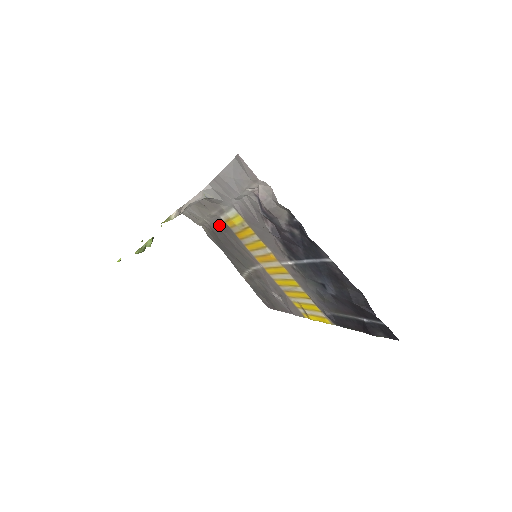
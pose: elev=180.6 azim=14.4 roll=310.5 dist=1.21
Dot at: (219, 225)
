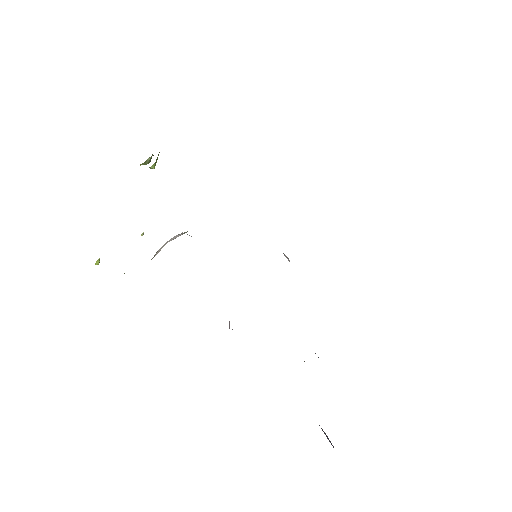
Dot at: occluded
